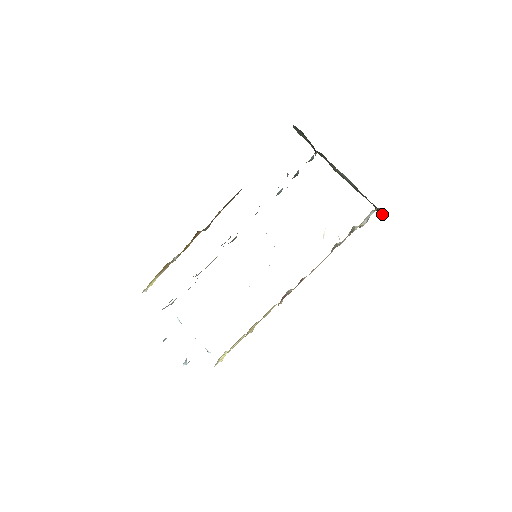
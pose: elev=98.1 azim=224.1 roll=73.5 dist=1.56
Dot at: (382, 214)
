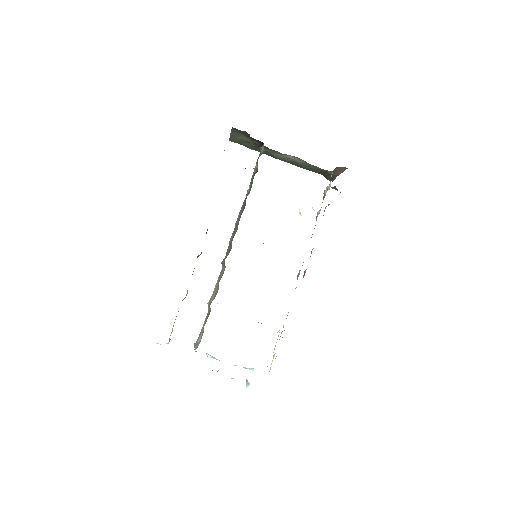
Dot at: (334, 176)
